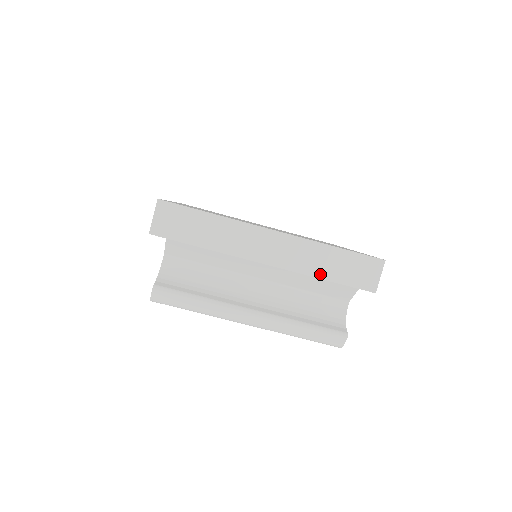
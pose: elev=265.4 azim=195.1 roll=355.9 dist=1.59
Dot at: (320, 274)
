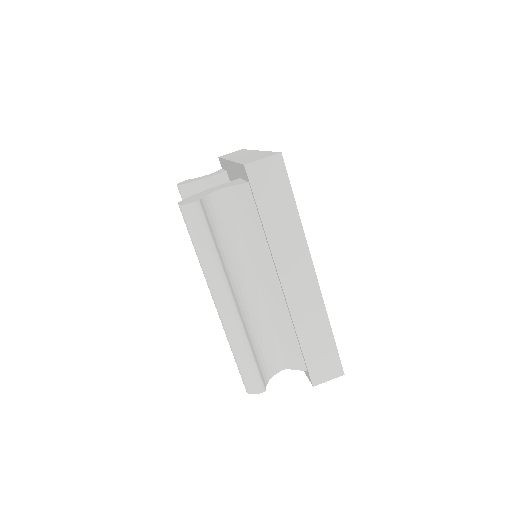
Dot at: (301, 334)
